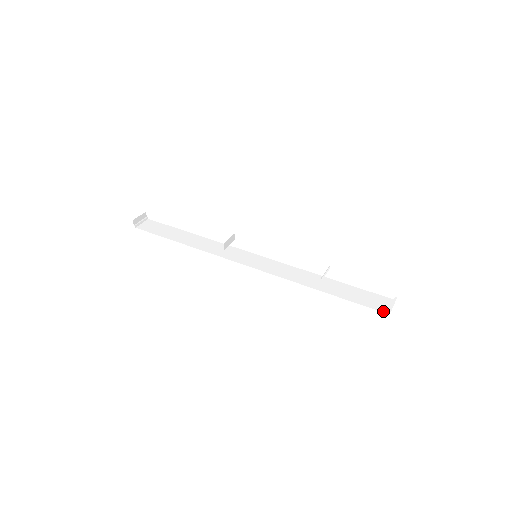
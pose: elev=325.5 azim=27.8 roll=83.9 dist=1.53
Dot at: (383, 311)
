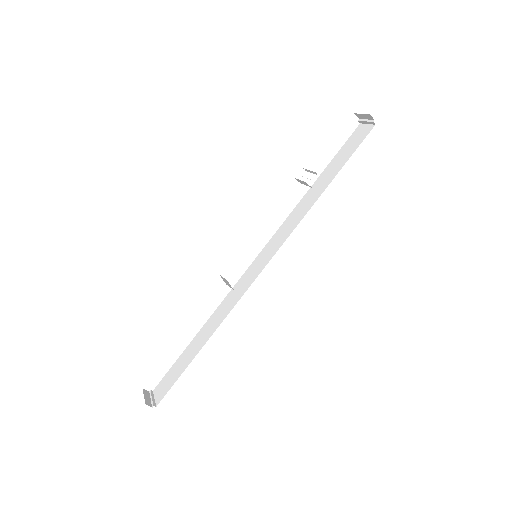
Dot at: (370, 129)
